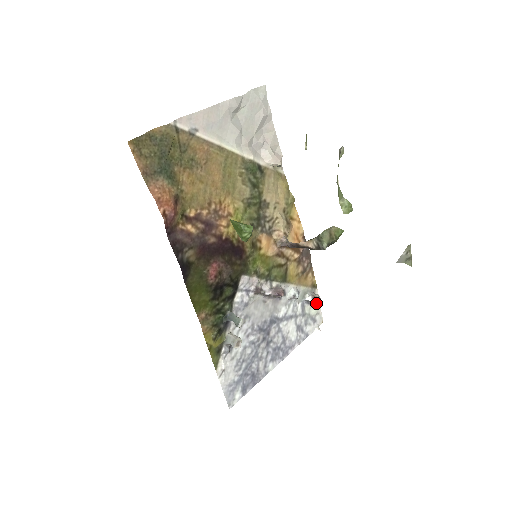
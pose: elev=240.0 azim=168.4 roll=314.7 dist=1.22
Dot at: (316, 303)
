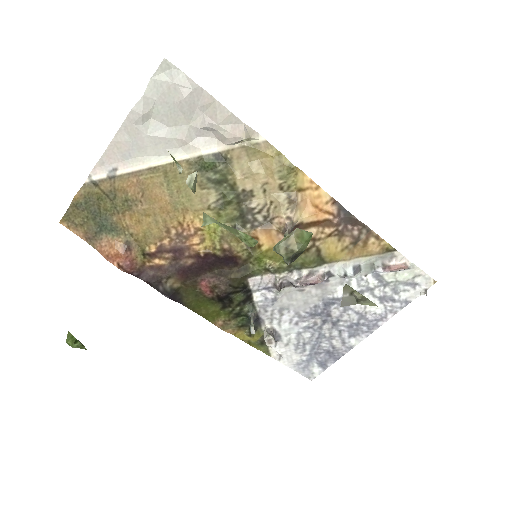
Dot at: (398, 270)
